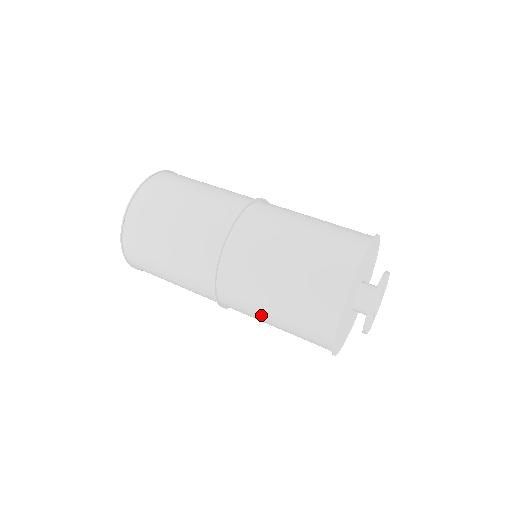
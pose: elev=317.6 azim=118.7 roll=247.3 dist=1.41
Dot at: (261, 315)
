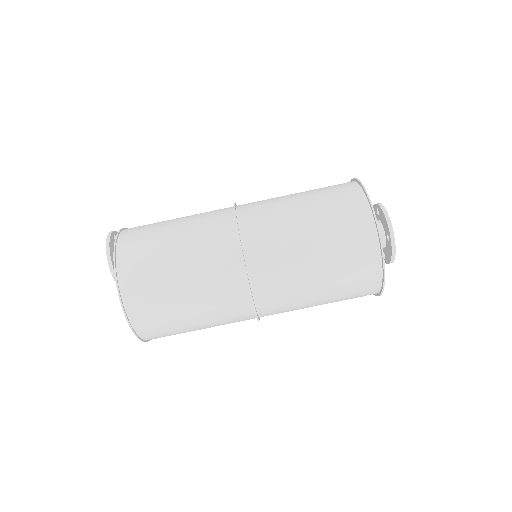
Dot at: occluded
